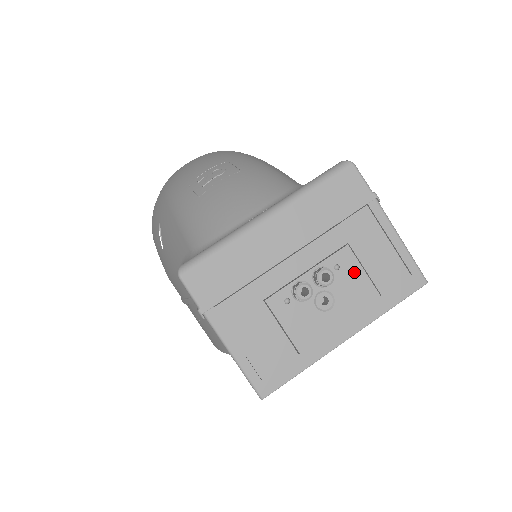
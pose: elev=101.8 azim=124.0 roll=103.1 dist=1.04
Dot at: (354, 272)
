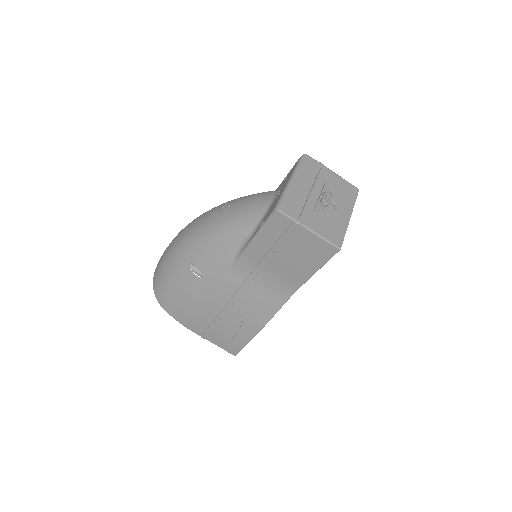
Dot at: (335, 192)
